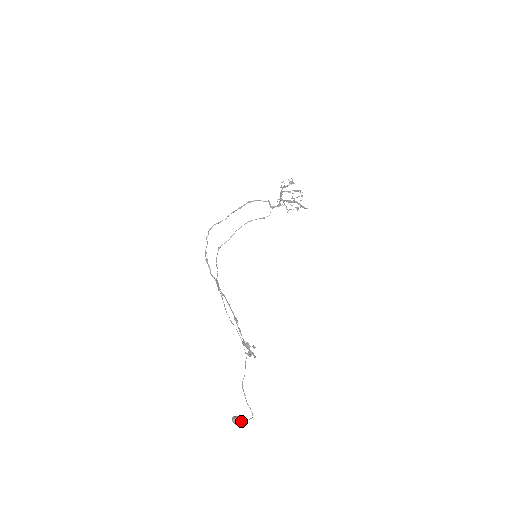
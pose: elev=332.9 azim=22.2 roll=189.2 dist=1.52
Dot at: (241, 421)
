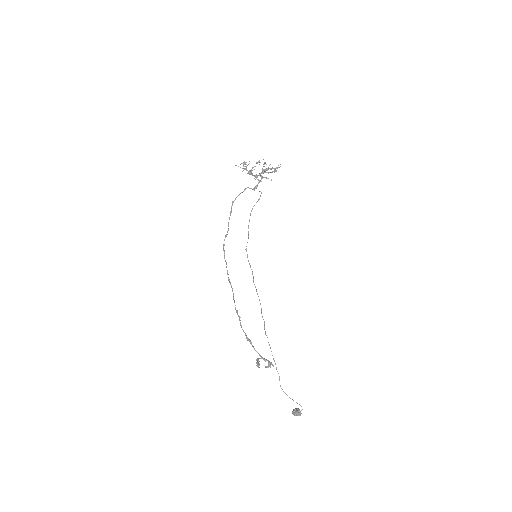
Dot at: (297, 414)
